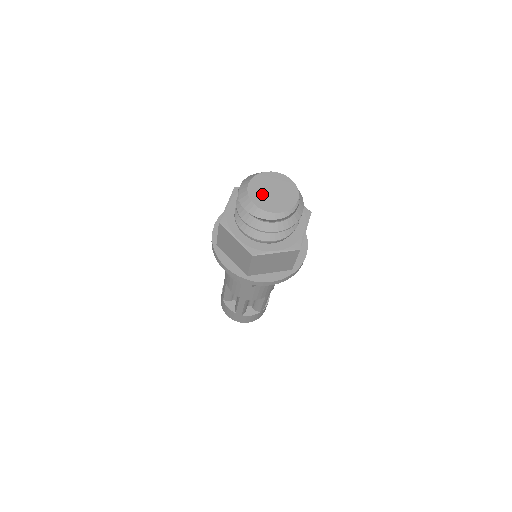
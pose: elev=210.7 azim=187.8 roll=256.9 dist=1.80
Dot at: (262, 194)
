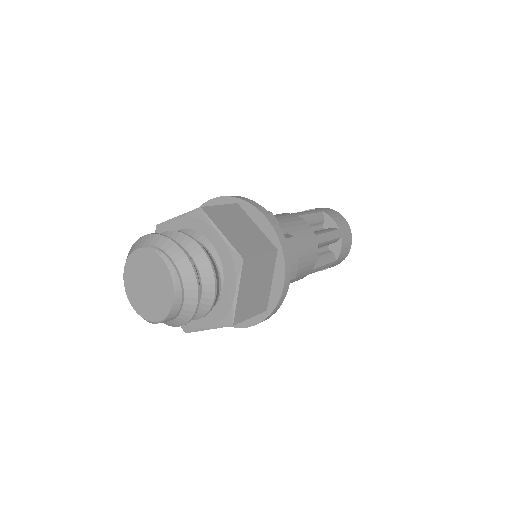
Dot at: (137, 274)
